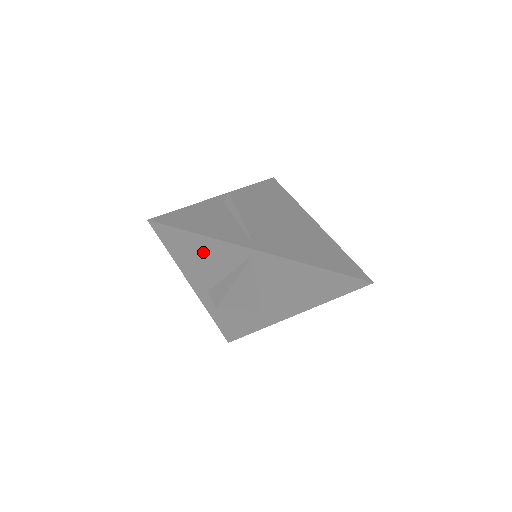
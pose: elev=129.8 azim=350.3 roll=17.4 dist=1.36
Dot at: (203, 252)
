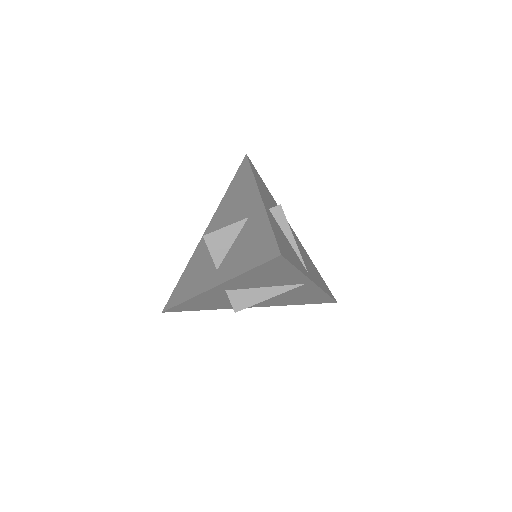
Dot at: (276, 276)
